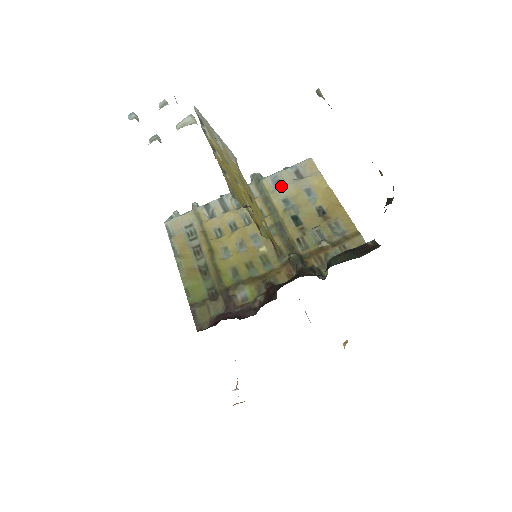
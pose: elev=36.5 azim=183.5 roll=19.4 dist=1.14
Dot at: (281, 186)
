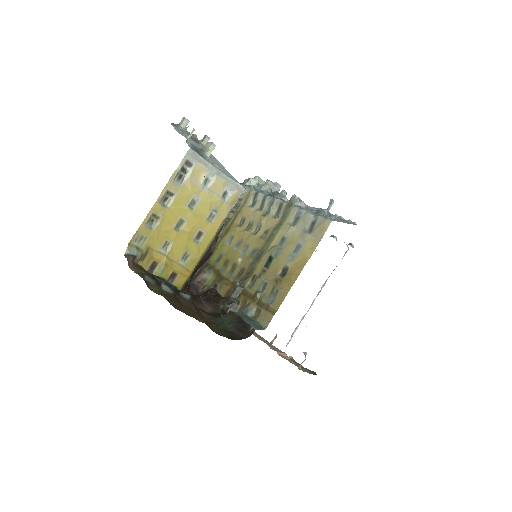
Dot at: (295, 224)
